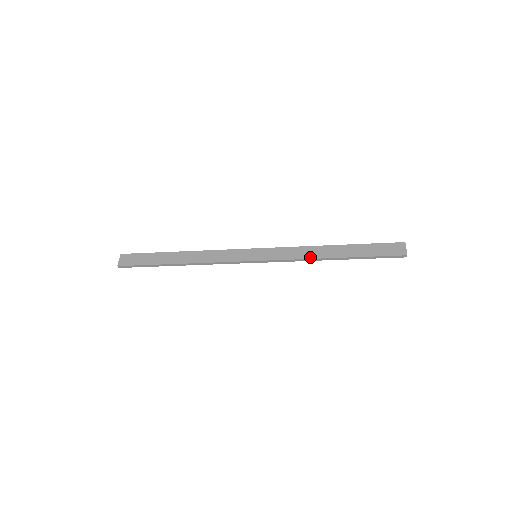
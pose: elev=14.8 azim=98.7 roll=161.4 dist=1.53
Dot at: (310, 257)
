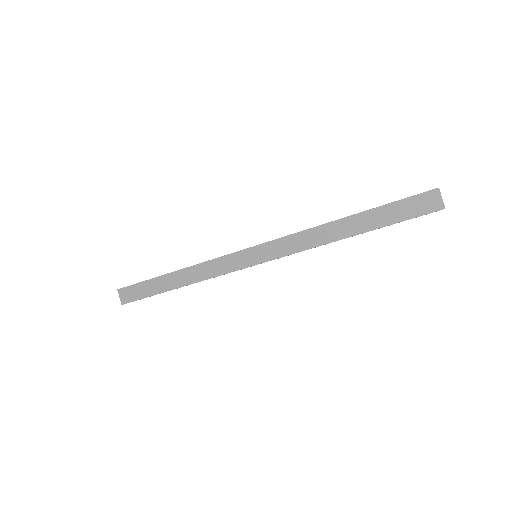
Dot at: (319, 244)
